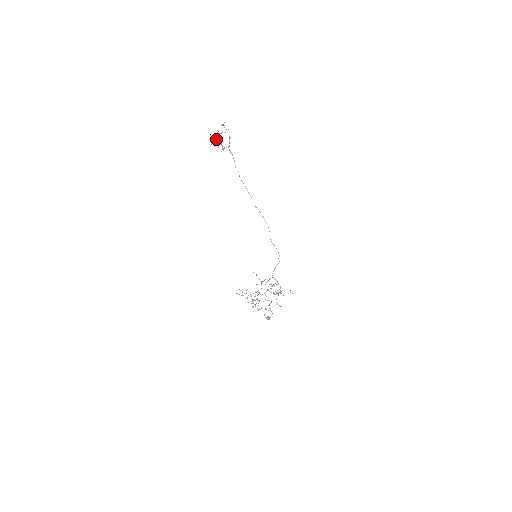
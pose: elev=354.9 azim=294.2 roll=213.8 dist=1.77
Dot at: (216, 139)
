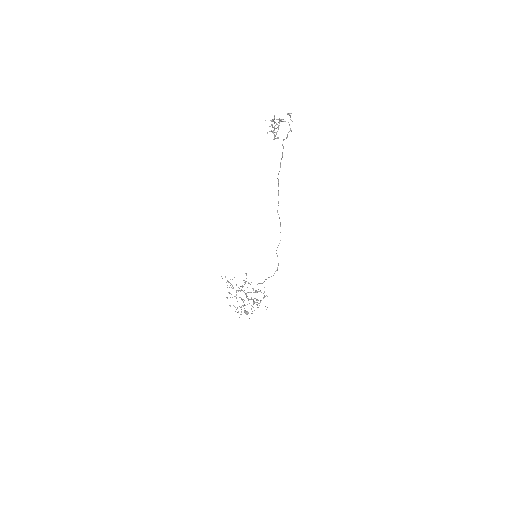
Dot at: (276, 124)
